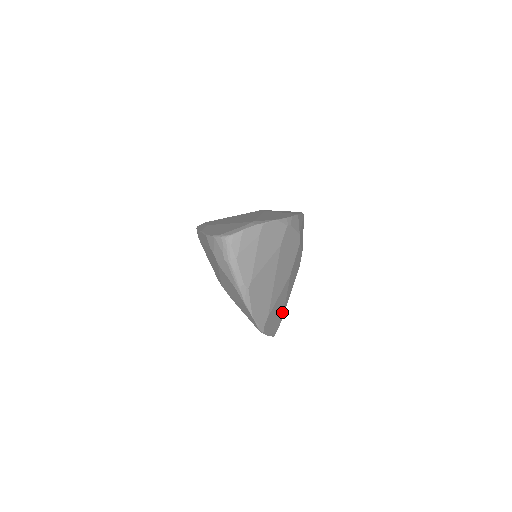
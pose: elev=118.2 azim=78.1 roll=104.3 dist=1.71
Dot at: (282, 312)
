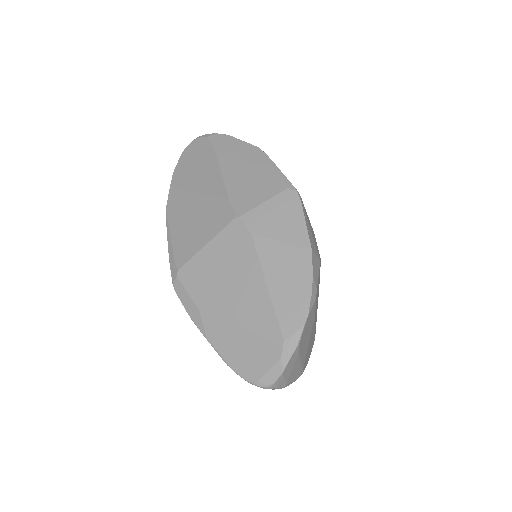
Dot at: occluded
